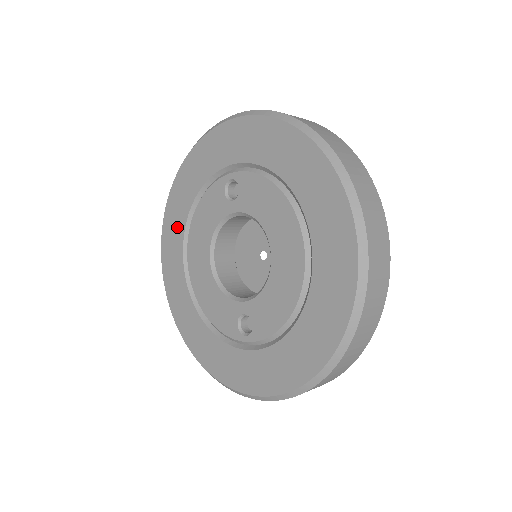
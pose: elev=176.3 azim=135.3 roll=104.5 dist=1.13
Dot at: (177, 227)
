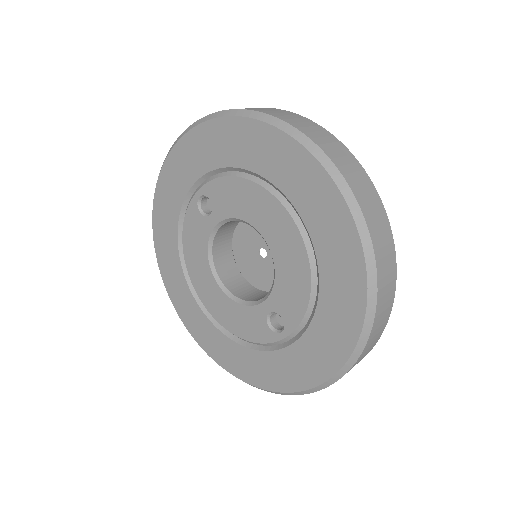
Dot at: (174, 270)
